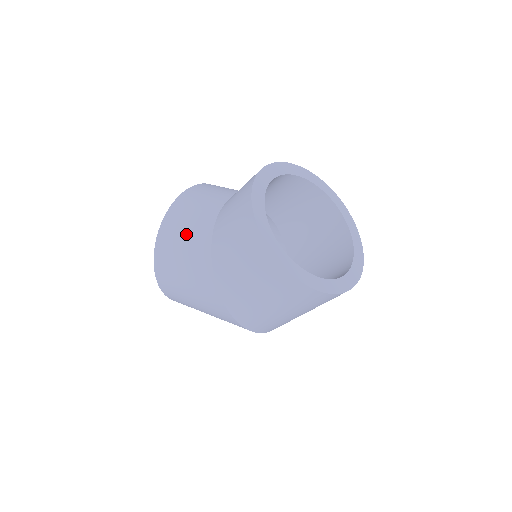
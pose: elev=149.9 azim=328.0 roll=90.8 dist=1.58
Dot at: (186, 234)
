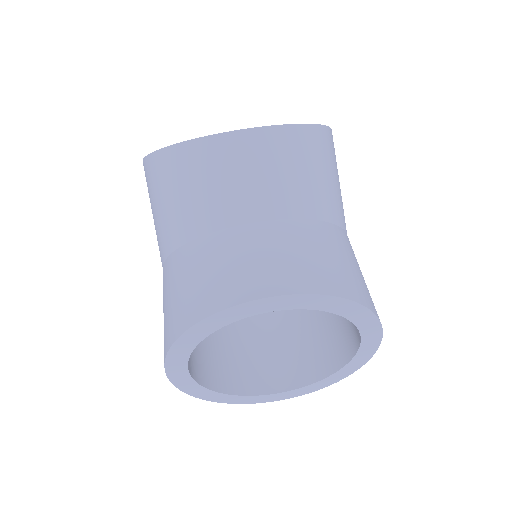
Dot at: (165, 204)
